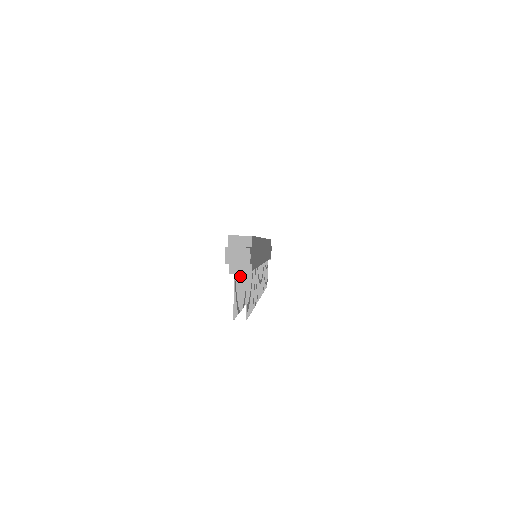
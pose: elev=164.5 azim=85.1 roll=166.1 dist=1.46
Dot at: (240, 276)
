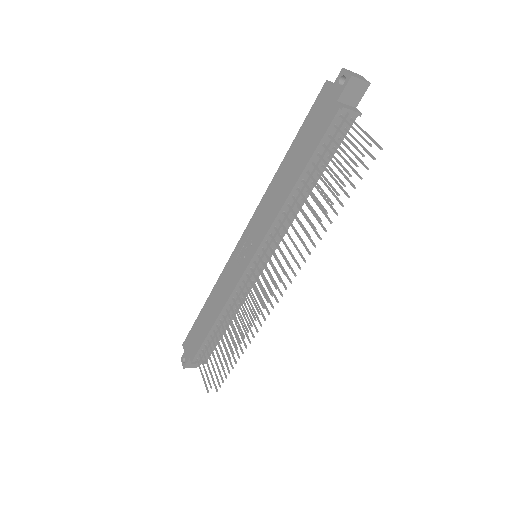
Dot at: (317, 168)
